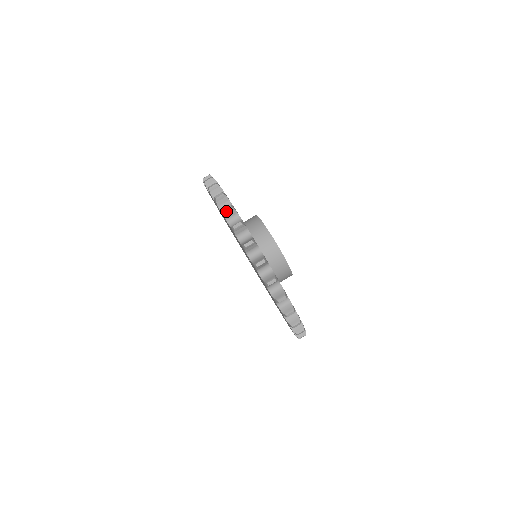
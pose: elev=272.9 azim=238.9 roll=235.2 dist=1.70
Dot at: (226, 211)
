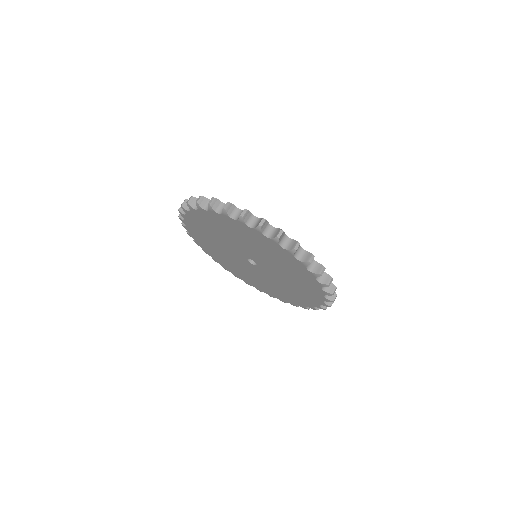
Dot at: (262, 225)
